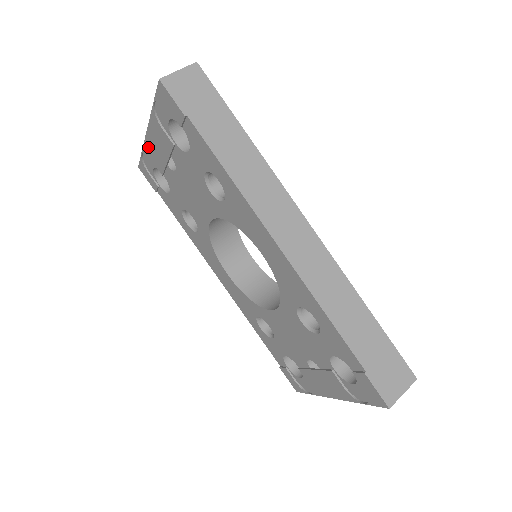
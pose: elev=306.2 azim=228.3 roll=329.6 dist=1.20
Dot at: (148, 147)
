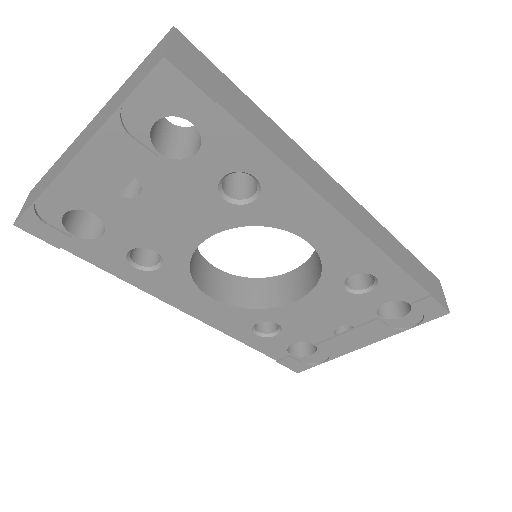
Dot at: (68, 181)
